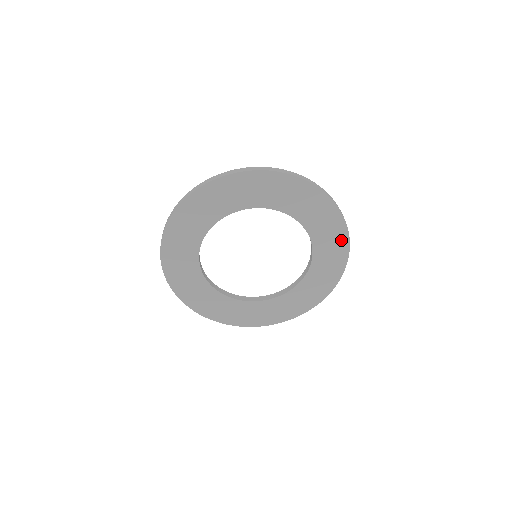
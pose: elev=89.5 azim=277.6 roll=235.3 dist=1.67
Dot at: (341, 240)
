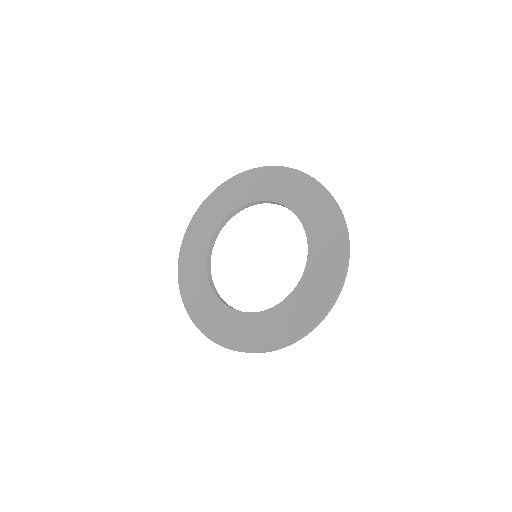
Dot at: (331, 285)
